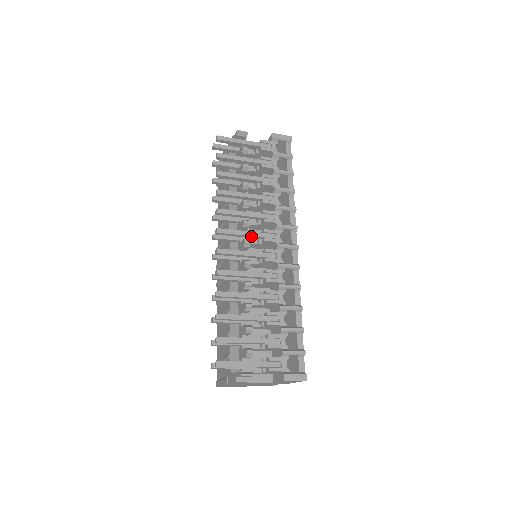
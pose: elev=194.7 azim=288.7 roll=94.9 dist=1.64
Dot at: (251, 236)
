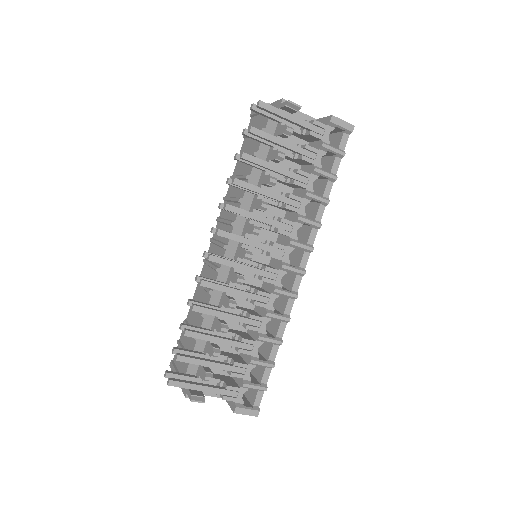
Dot at: (256, 247)
